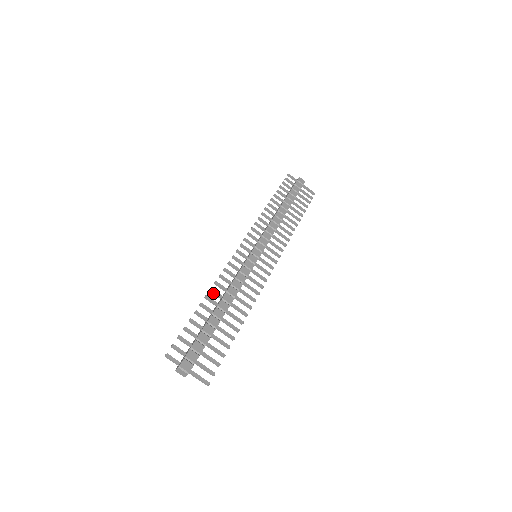
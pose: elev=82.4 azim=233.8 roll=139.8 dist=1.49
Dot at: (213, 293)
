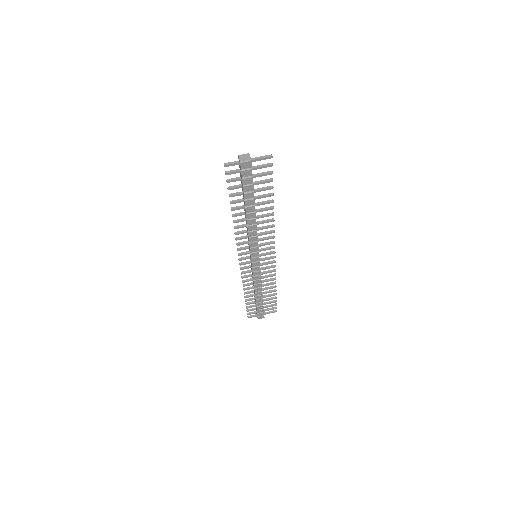
Dot at: (237, 221)
